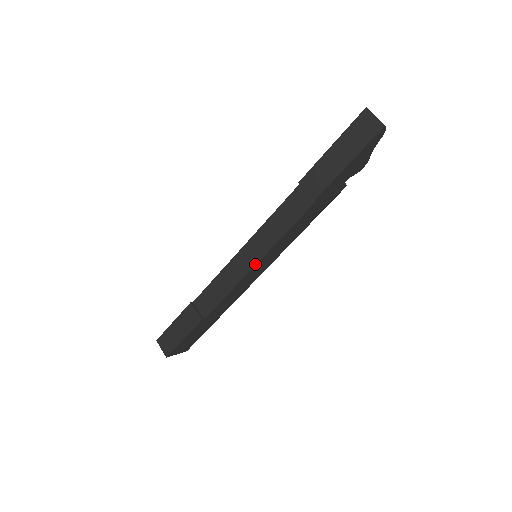
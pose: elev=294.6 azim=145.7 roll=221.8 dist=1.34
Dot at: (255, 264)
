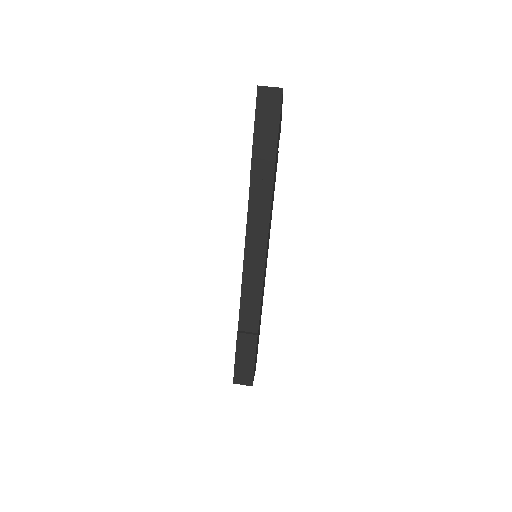
Dot at: (264, 261)
